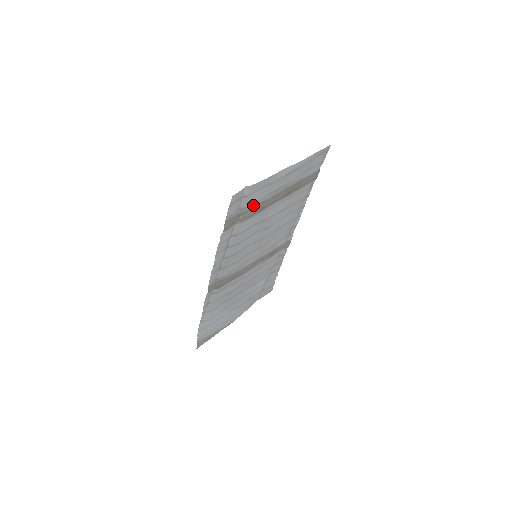
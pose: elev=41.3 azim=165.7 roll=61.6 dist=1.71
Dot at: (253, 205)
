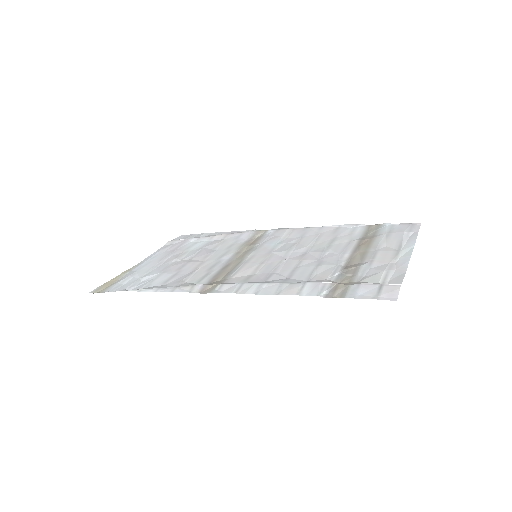
Dot at: (359, 273)
